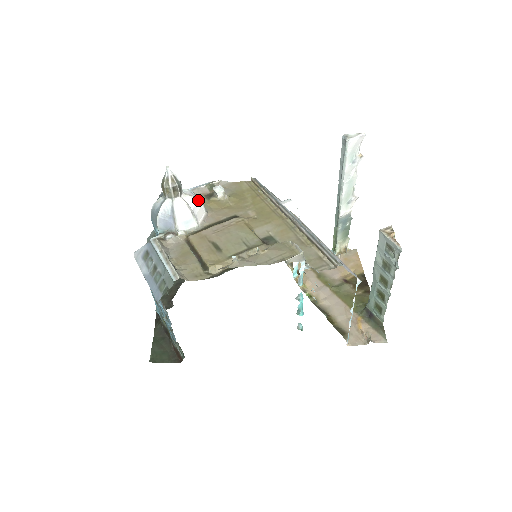
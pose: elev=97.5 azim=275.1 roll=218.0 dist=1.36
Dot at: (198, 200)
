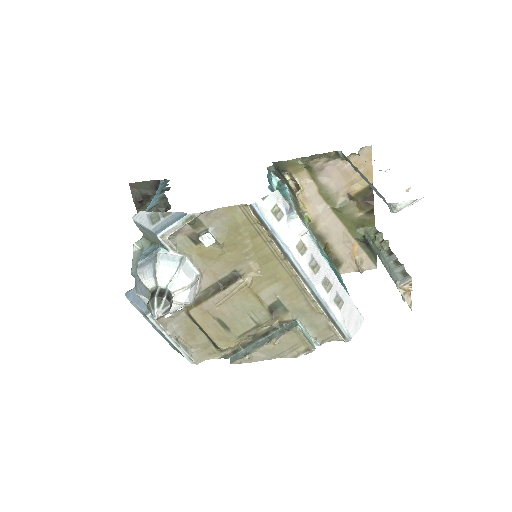
Dot at: (191, 286)
